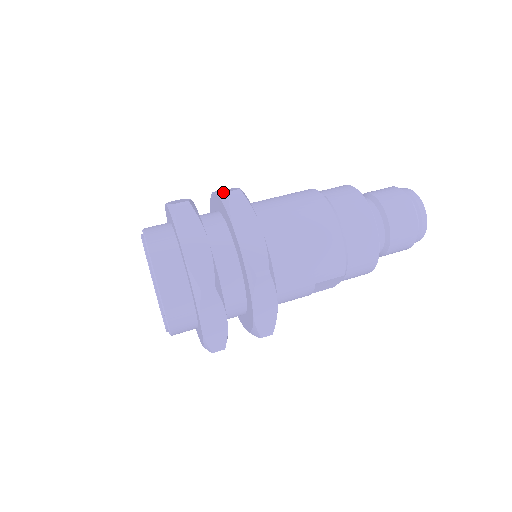
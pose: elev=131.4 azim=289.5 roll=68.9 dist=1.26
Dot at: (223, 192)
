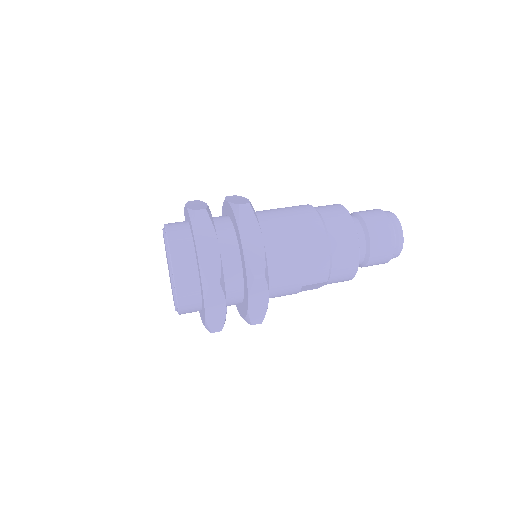
Dot at: (235, 203)
